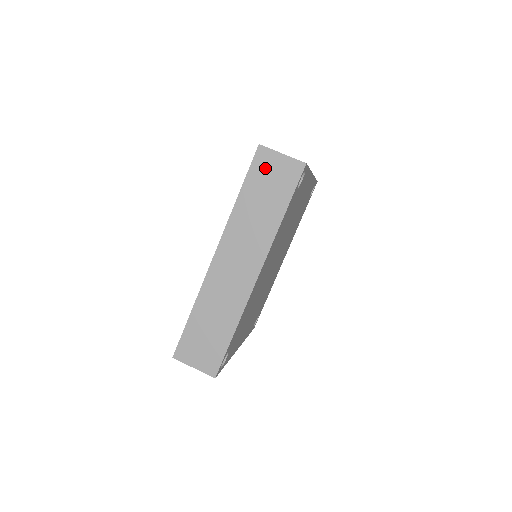
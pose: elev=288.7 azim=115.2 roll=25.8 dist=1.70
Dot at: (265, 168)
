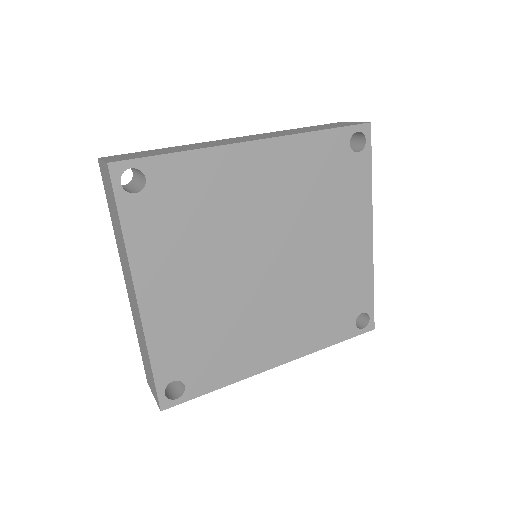
Dot at: occluded
